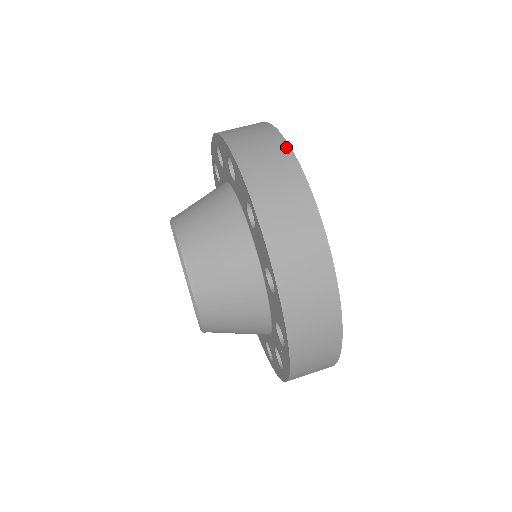
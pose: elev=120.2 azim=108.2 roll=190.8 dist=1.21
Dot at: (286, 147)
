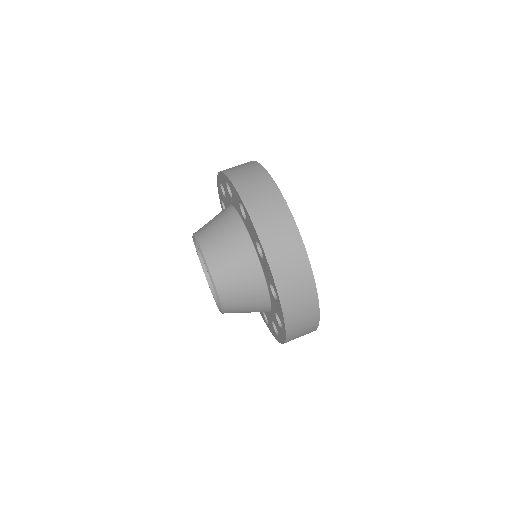
Dot at: (282, 201)
